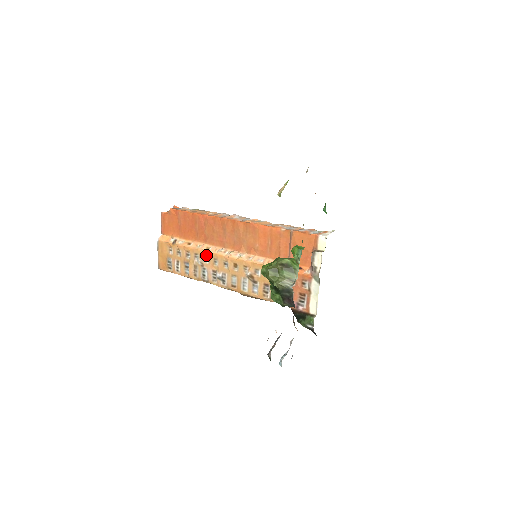
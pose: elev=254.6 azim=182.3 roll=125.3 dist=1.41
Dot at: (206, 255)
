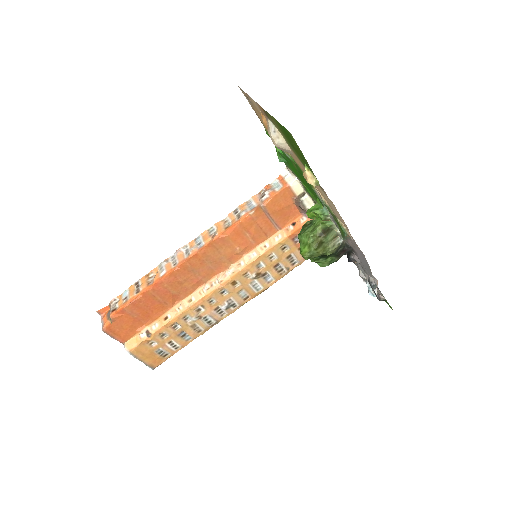
Dot at: (196, 307)
